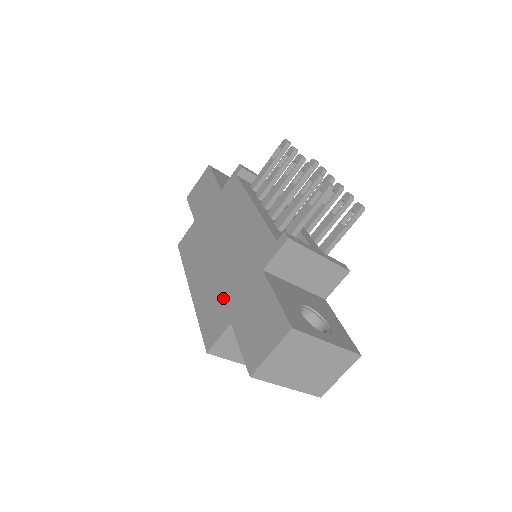
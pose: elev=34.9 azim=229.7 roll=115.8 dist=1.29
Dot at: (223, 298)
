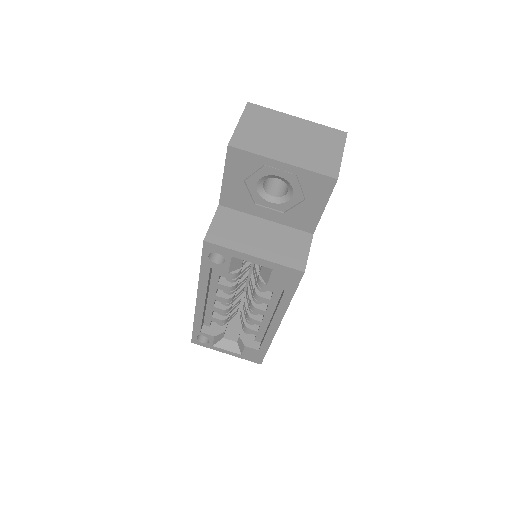
Dot at: occluded
